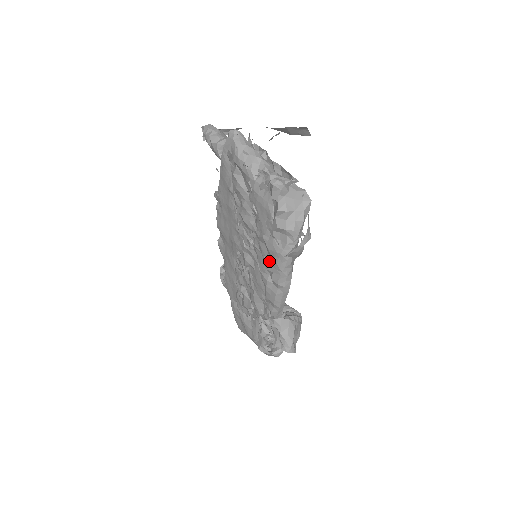
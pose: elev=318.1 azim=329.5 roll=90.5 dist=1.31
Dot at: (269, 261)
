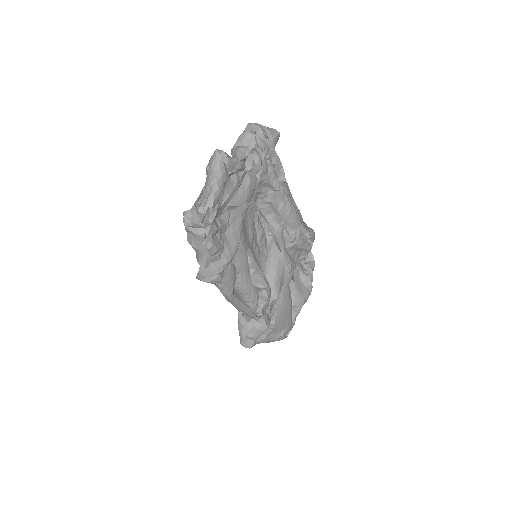
Dot at: occluded
